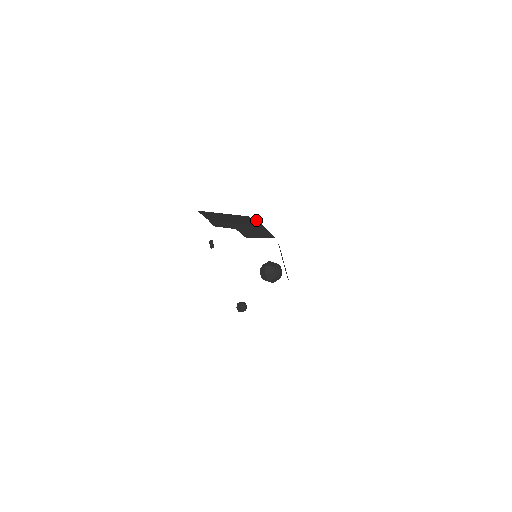
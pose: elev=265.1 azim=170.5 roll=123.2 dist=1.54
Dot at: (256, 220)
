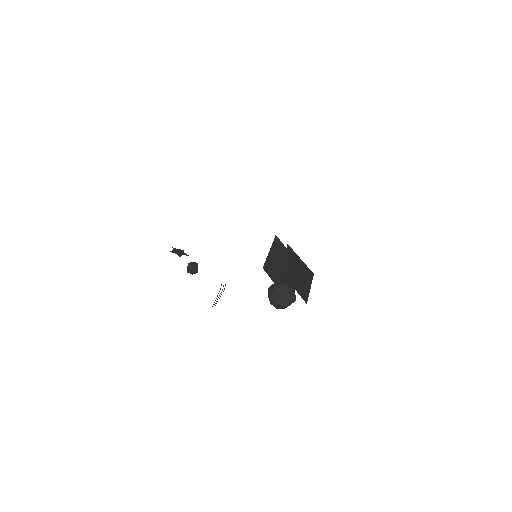
Dot at: (288, 246)
